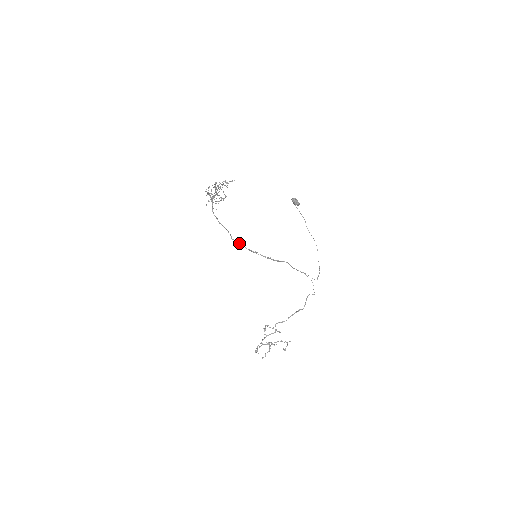
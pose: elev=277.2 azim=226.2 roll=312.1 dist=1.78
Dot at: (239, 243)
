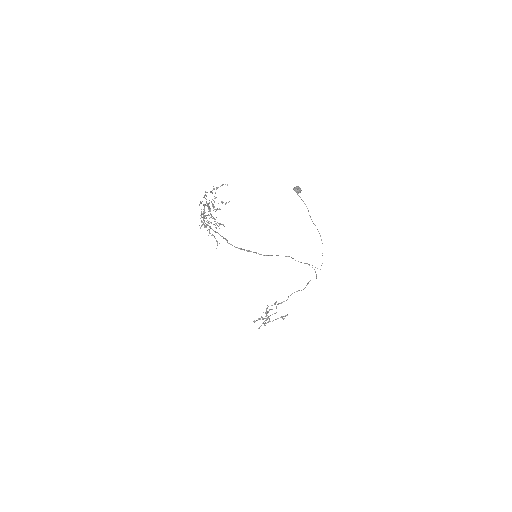
Dot at: occluded
